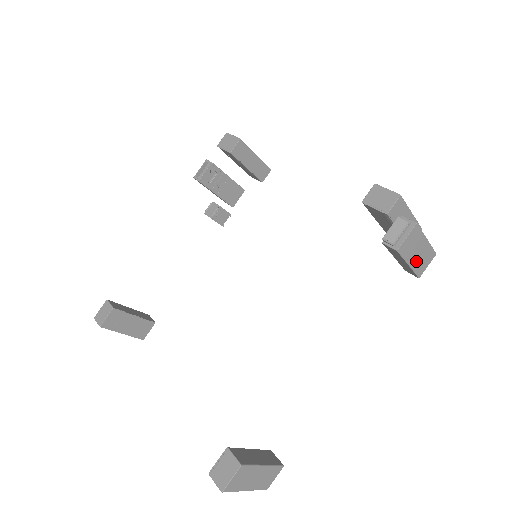
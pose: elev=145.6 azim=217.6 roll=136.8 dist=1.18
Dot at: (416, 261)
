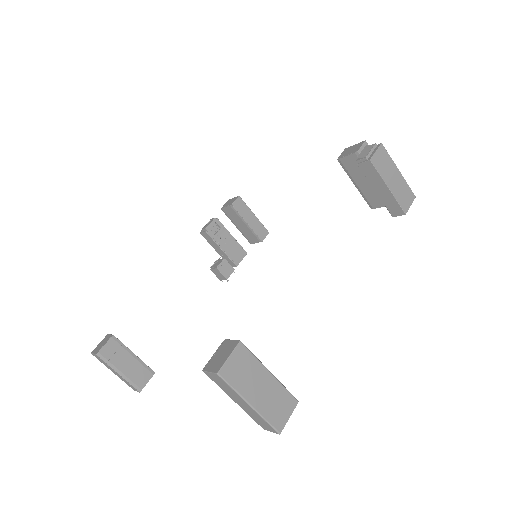
Dot at: (395, 189)
